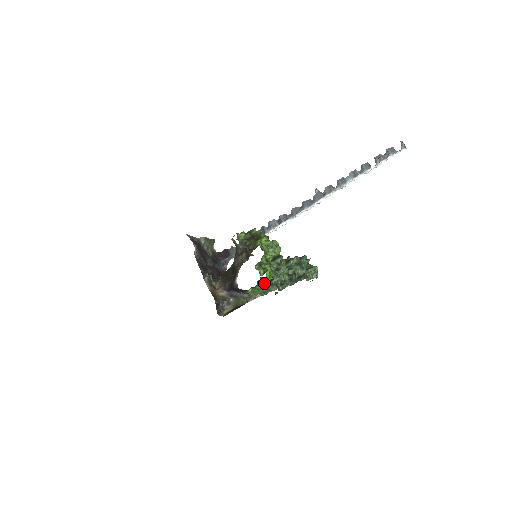
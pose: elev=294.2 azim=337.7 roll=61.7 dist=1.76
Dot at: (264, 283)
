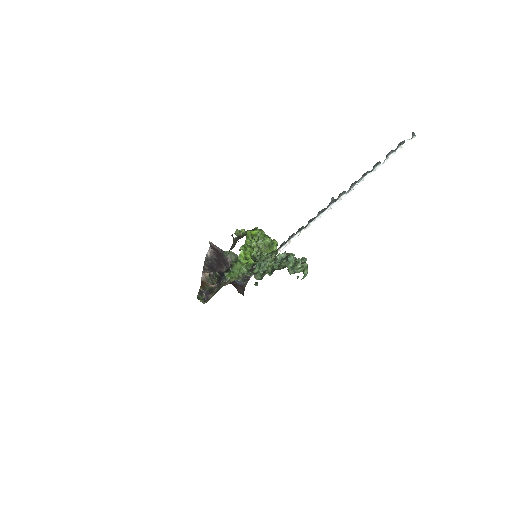
Dot at: (240, 266)
